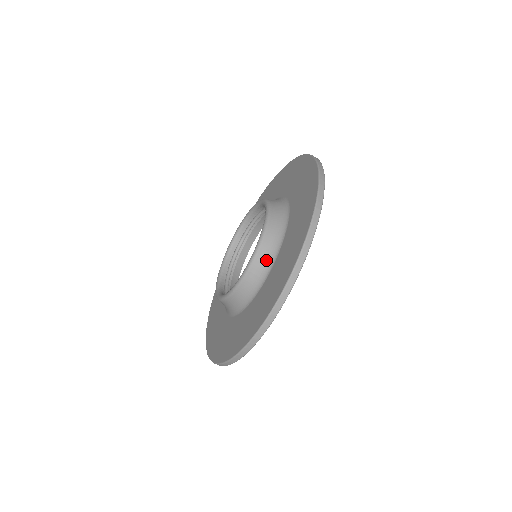
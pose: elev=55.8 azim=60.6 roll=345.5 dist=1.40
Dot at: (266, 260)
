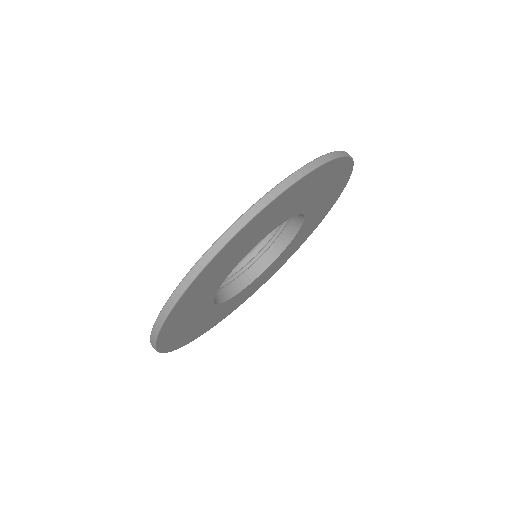
Dot at: occluded
